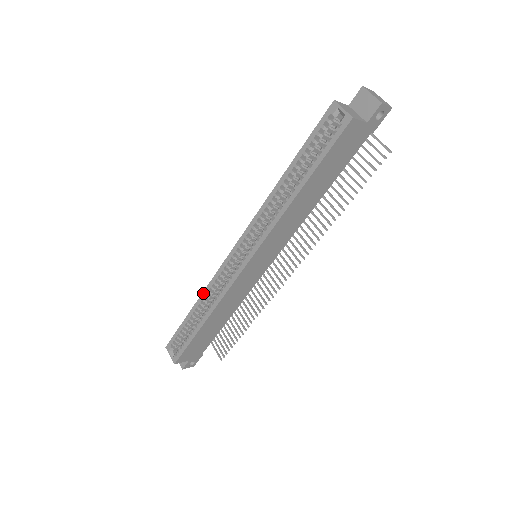
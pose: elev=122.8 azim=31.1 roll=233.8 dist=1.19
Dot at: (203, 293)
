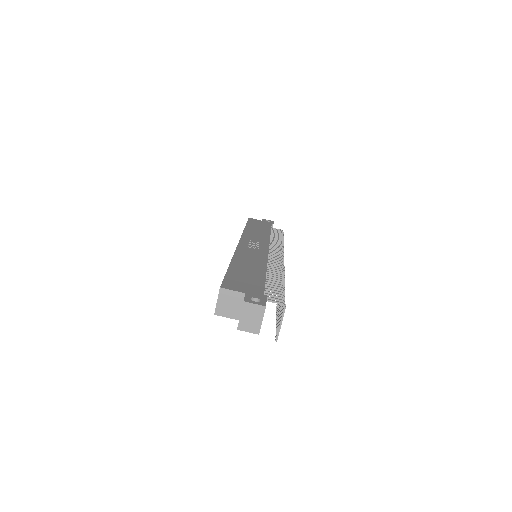
Dot at: (243, 231)
